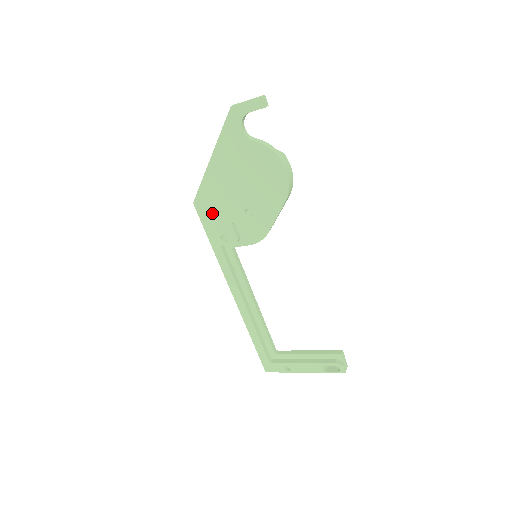
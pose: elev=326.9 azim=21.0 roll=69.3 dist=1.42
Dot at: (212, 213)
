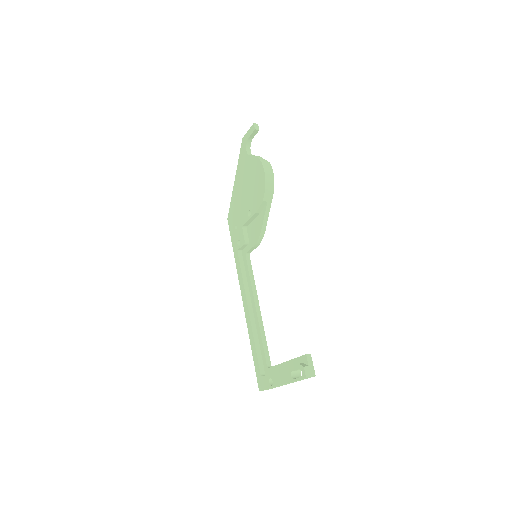
Dot at: (234, 223)
